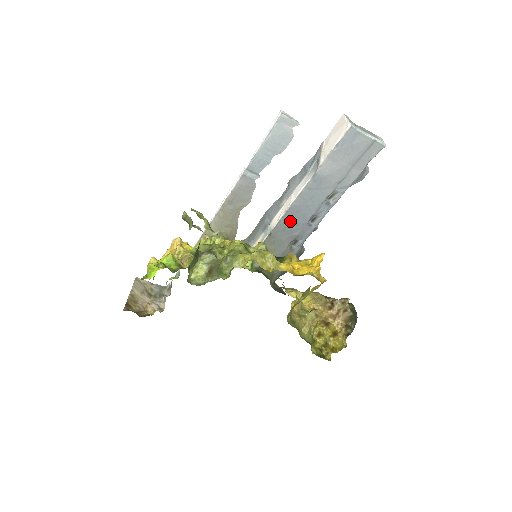
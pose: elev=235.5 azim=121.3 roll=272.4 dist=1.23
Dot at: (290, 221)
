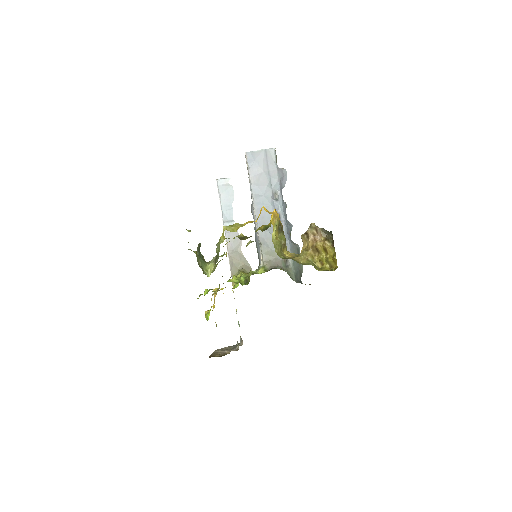
Dot at: occluded
